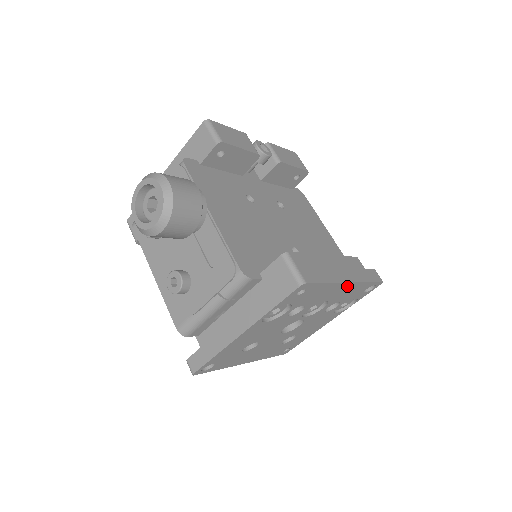
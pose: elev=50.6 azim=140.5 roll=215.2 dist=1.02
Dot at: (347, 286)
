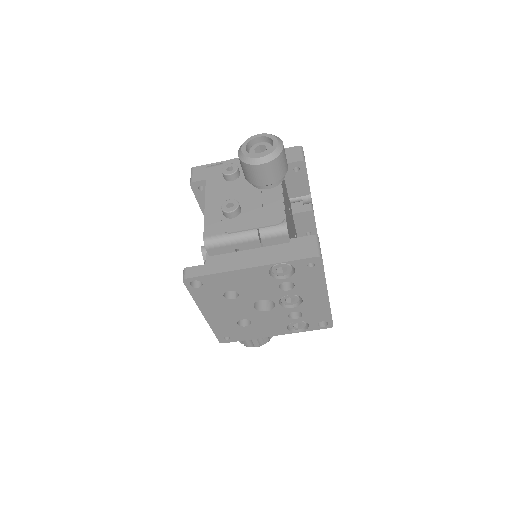
Dot at: (323, 298)
